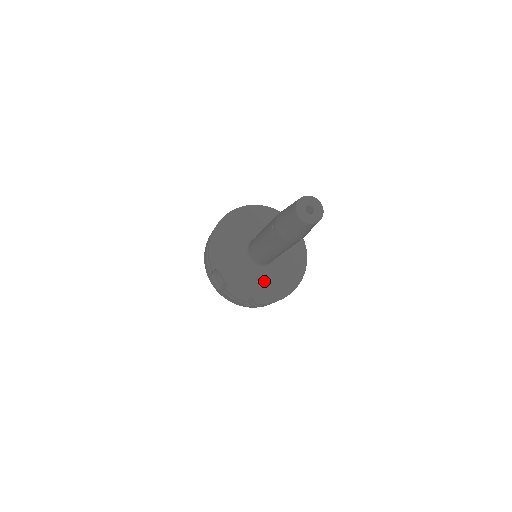
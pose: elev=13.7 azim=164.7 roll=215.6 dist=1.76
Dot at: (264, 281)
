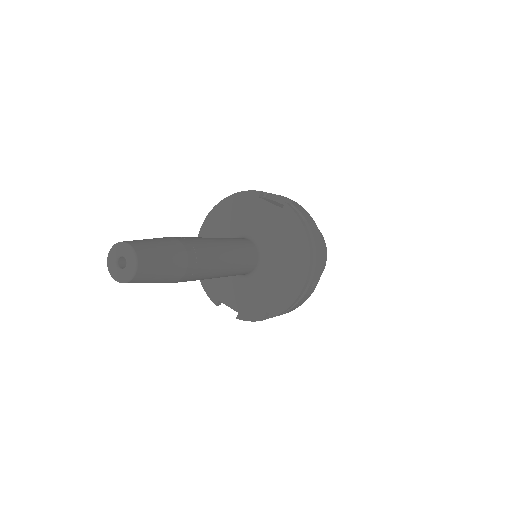
Dot at: (269, 285)
